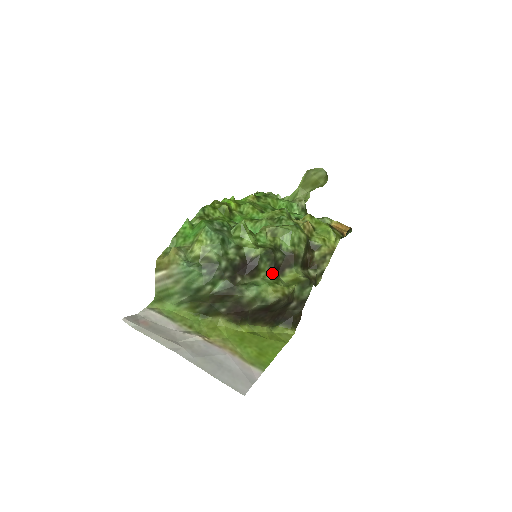
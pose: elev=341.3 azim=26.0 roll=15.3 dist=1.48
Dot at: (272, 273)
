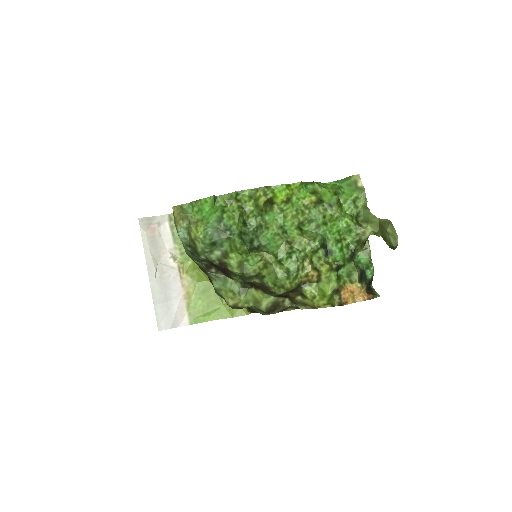
Dot at: (244, 284)
